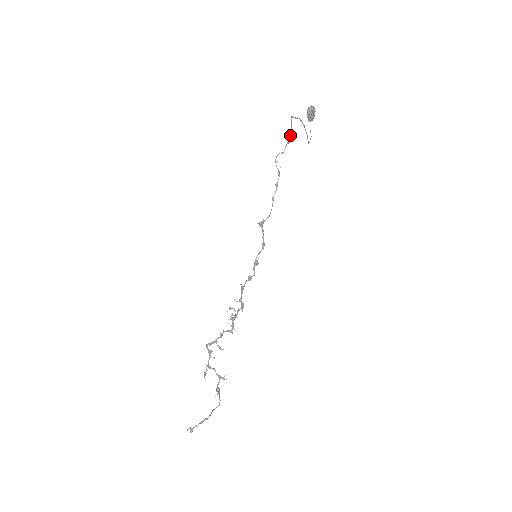
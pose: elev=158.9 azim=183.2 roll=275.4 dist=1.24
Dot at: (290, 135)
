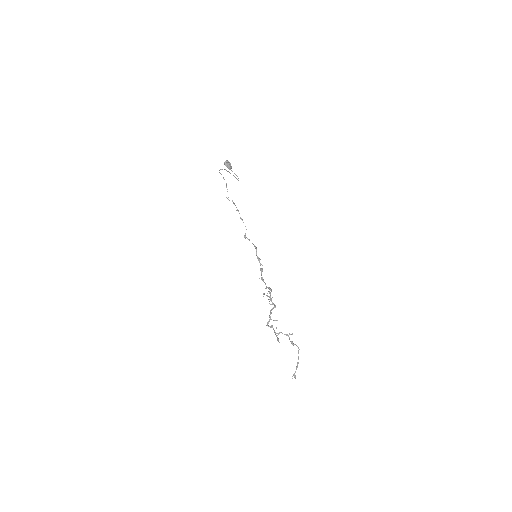
Dot at: occluded
